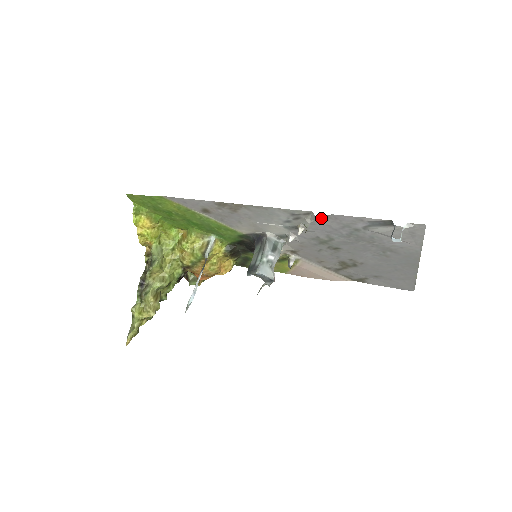
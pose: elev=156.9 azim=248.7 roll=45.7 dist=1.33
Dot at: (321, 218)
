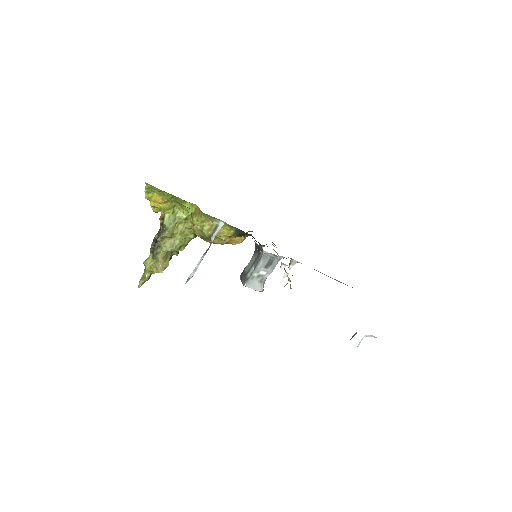
Dot at: occluded
